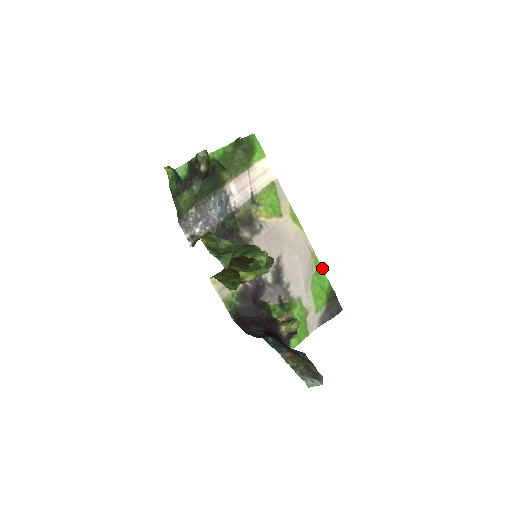
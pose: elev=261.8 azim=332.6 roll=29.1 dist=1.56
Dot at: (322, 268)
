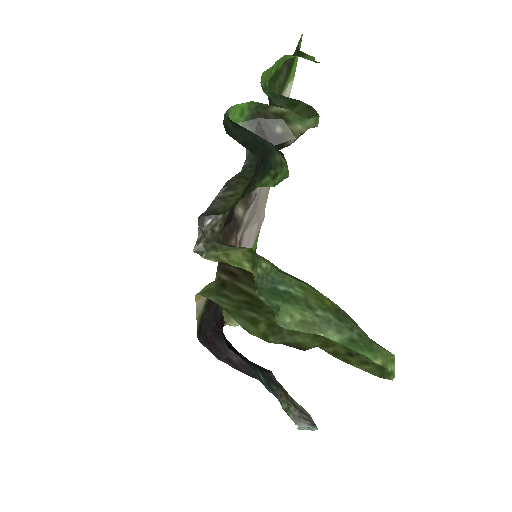
Dot at: occluded
